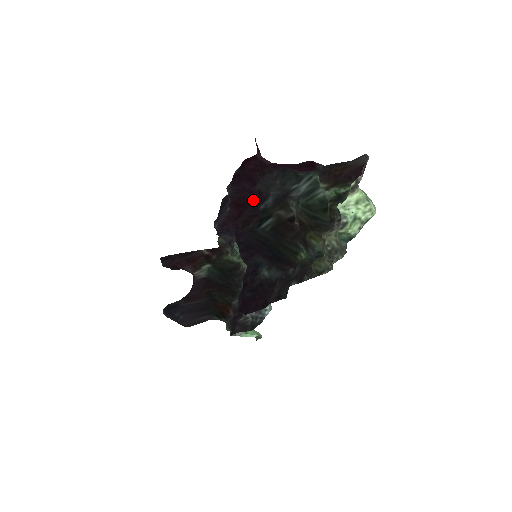
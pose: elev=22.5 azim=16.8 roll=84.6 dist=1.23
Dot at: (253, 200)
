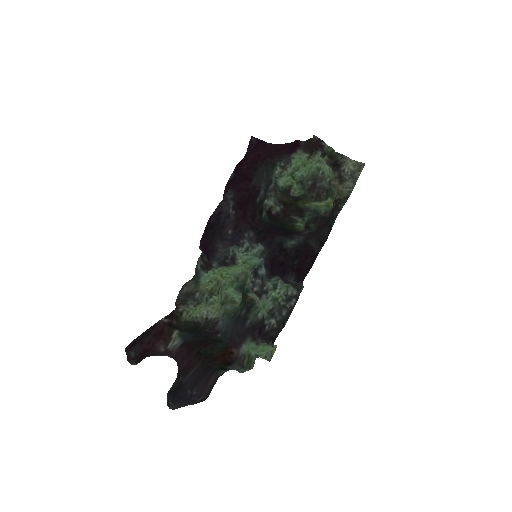
Dot at: (251, 196)
